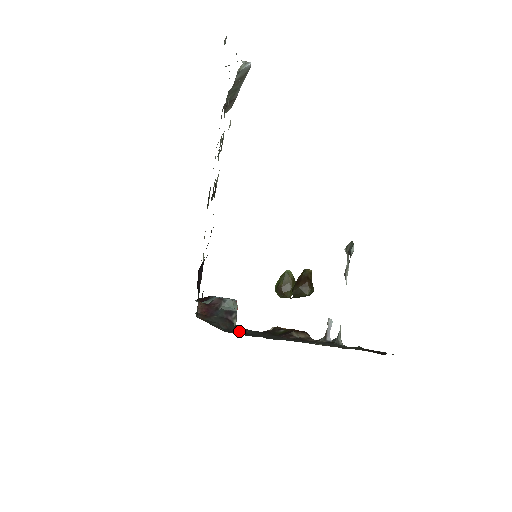
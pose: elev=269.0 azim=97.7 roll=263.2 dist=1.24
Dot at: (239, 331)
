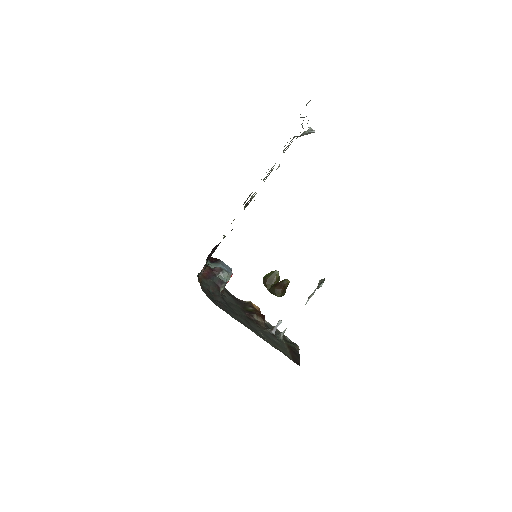
Dot at: (219, 298)
